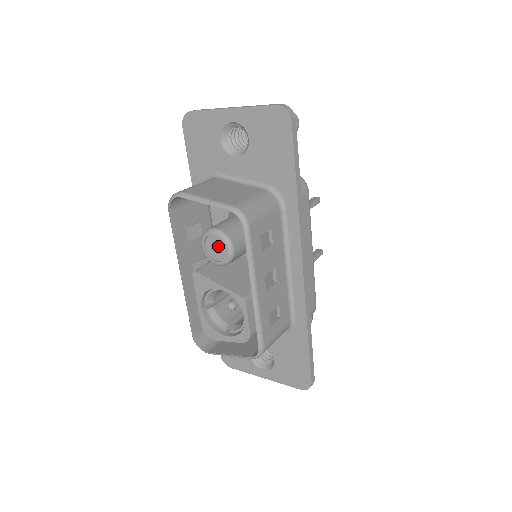
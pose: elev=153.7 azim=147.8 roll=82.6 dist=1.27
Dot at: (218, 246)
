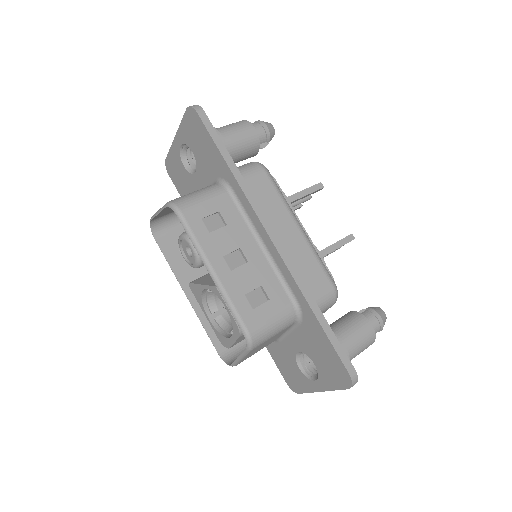
Dot at: occluded
